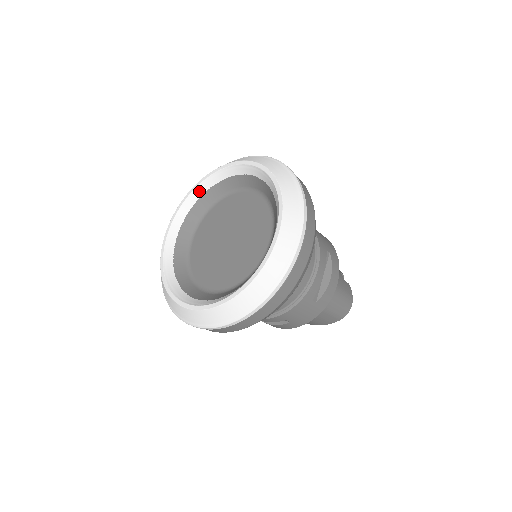
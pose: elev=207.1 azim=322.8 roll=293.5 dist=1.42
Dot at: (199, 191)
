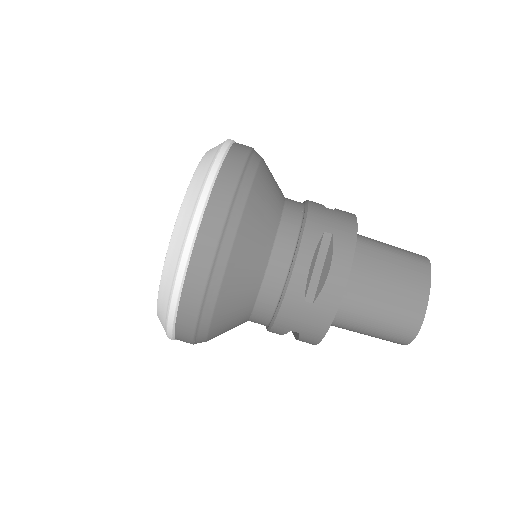
Dot at: occluded
